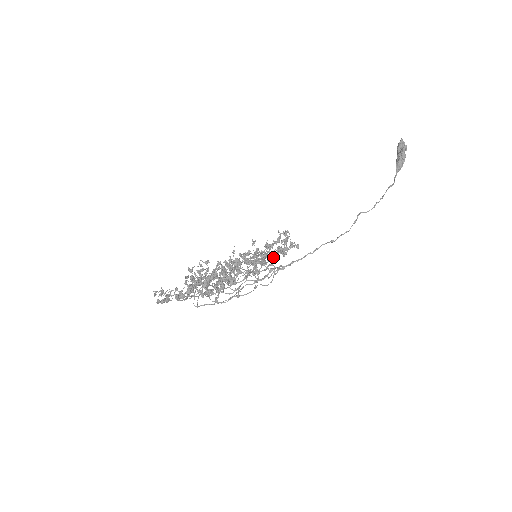
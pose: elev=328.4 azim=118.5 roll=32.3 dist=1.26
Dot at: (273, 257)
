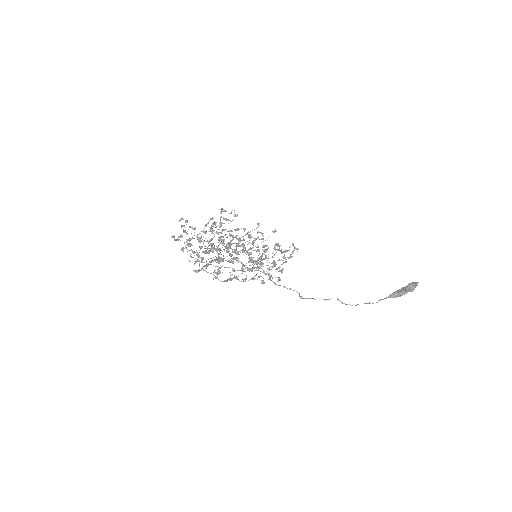
Dot at: occluded
